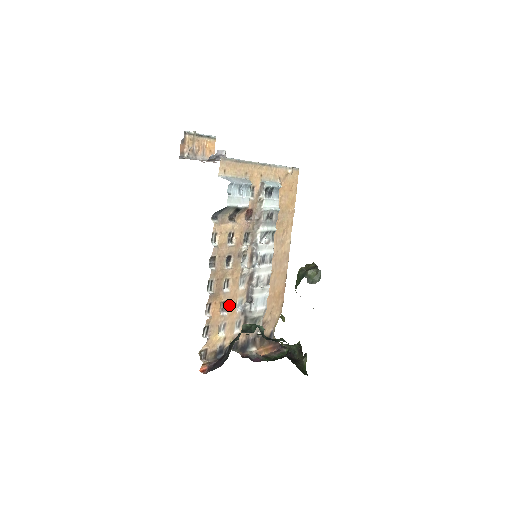
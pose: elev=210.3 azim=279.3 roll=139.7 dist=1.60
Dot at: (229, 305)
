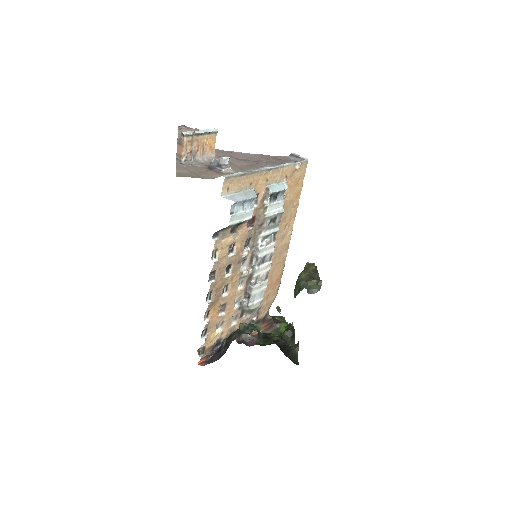
Dot at: (227, 306)
